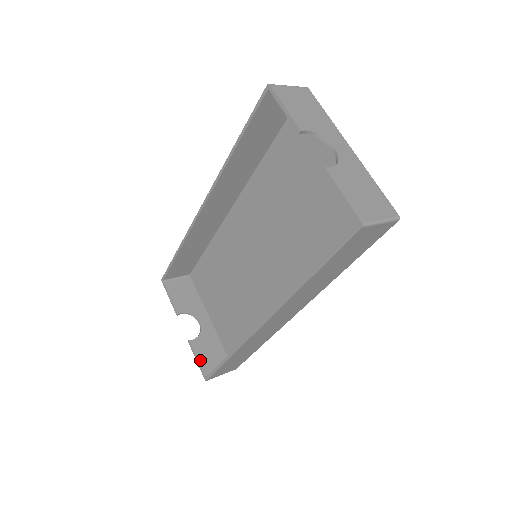
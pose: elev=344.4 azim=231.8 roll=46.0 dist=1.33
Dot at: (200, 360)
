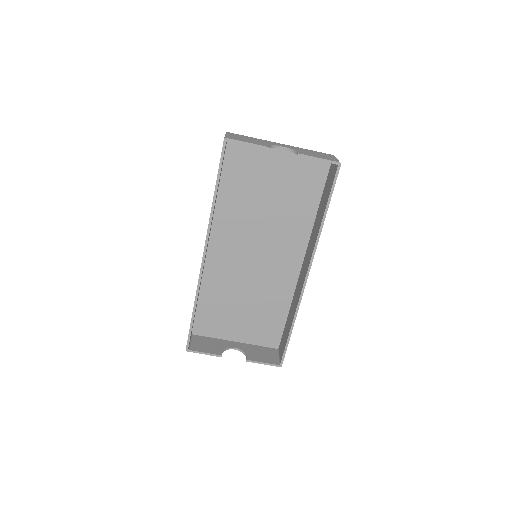
Dot at: (265, 361)
